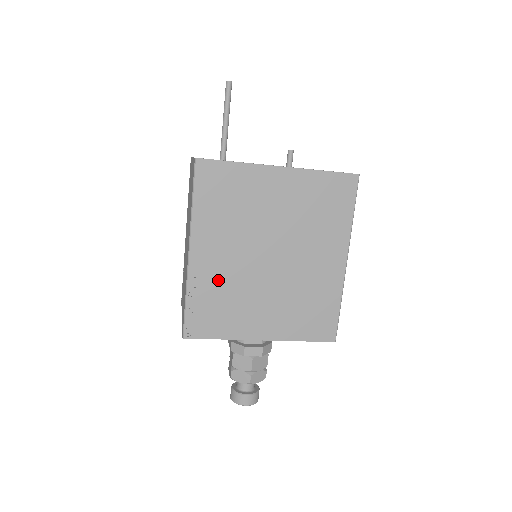
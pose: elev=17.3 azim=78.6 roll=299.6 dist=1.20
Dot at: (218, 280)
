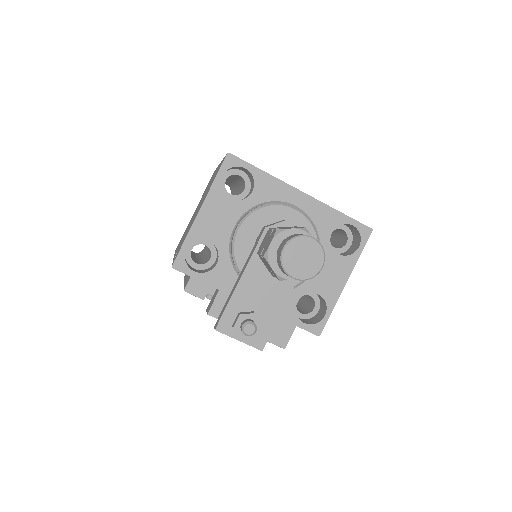
Dot at: occluded
